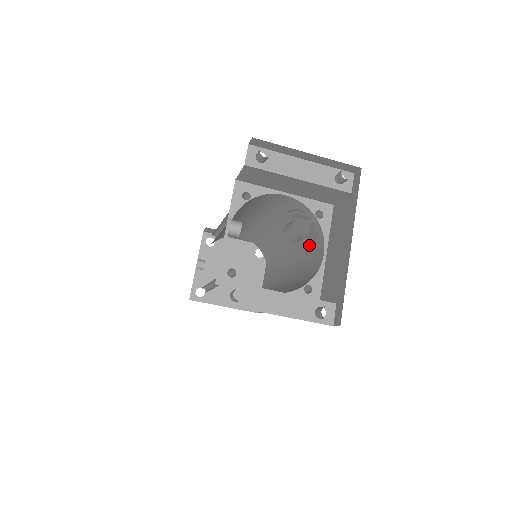
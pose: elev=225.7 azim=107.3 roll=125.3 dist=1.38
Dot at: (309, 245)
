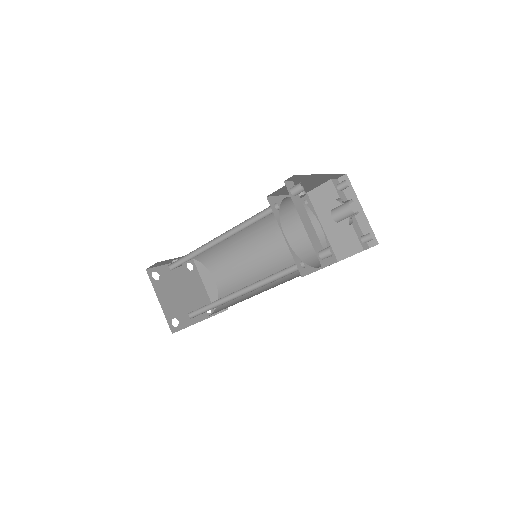
Dot at: occluded
